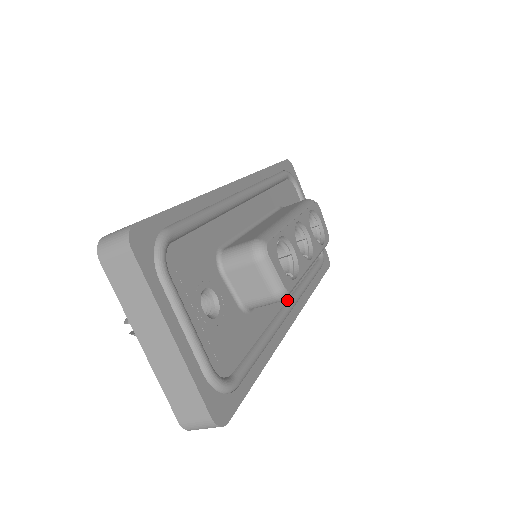
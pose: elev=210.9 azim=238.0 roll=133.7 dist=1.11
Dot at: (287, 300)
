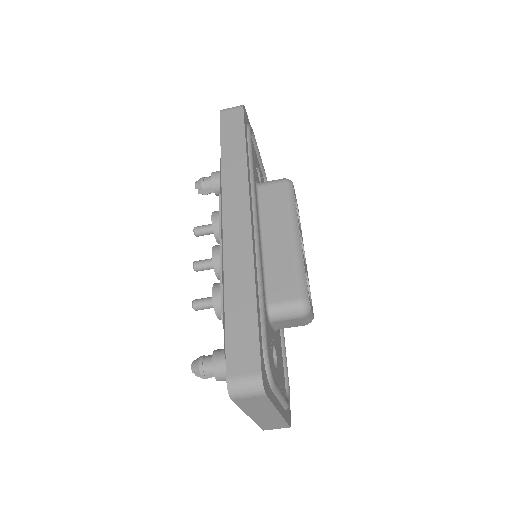
Dot at: occluded
